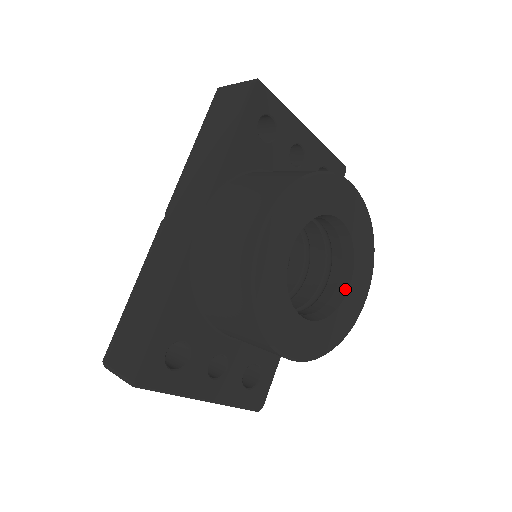
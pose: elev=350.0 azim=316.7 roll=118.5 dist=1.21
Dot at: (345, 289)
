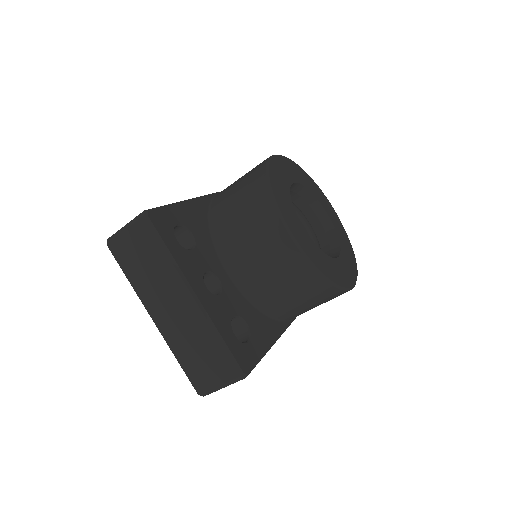
Dot at: occluded
